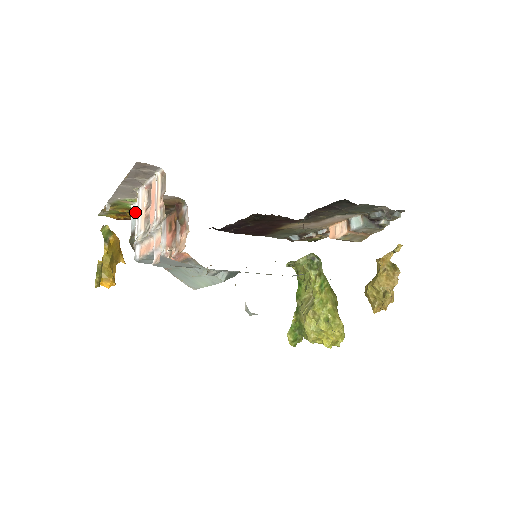
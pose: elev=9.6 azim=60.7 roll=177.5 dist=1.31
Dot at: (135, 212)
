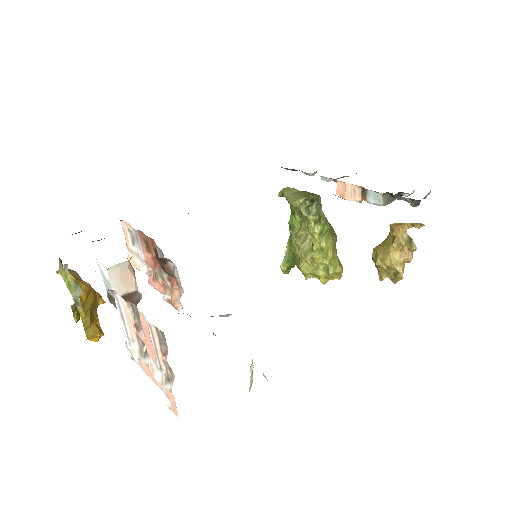
Dot at: (108, 279)
